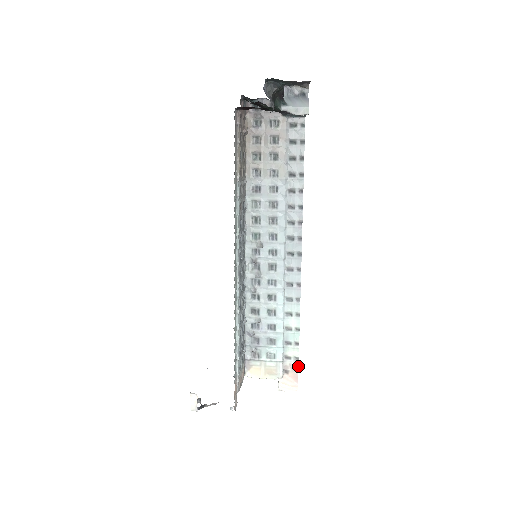
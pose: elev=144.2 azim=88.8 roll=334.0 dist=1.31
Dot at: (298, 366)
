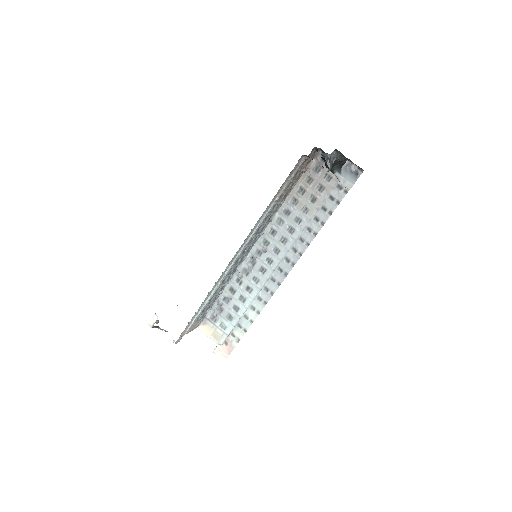
Dot at: occluded
